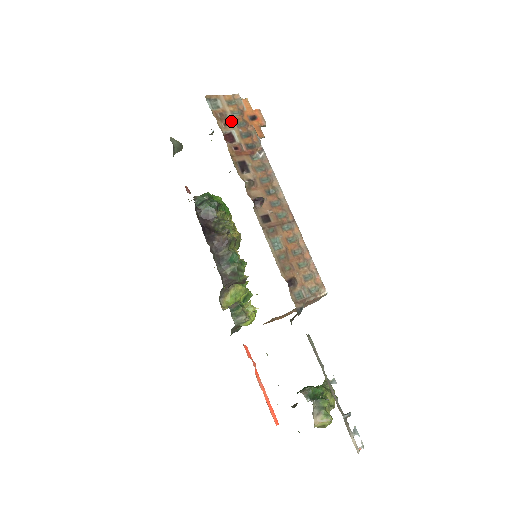
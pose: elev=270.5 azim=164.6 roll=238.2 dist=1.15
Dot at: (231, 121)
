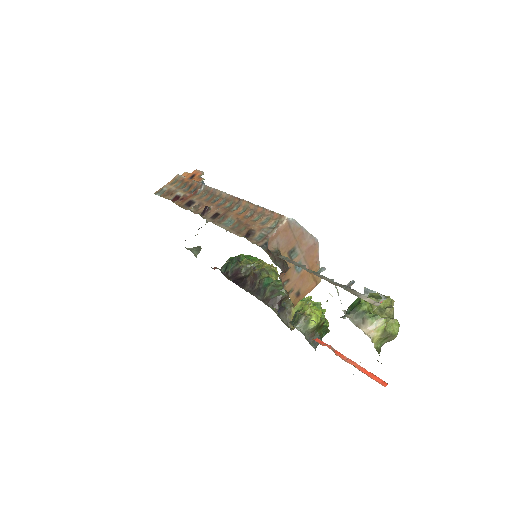
Dot at: (175, 190)
